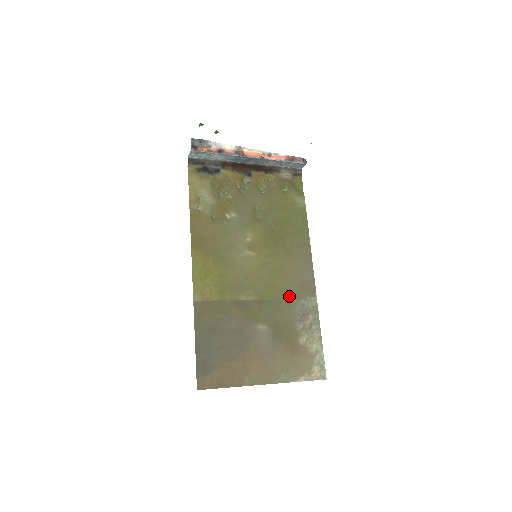
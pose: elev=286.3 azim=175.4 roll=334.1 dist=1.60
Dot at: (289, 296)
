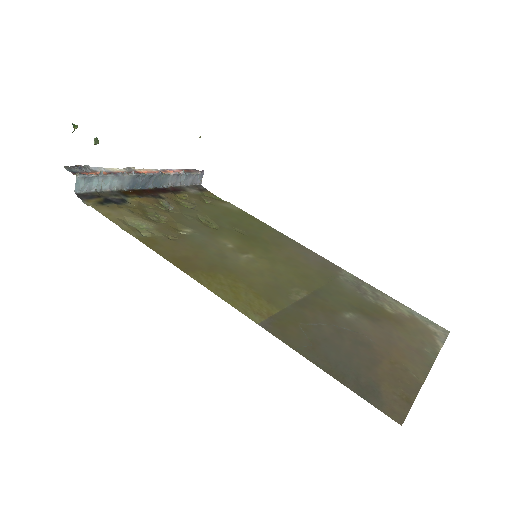
Dot at: (327, 278)
